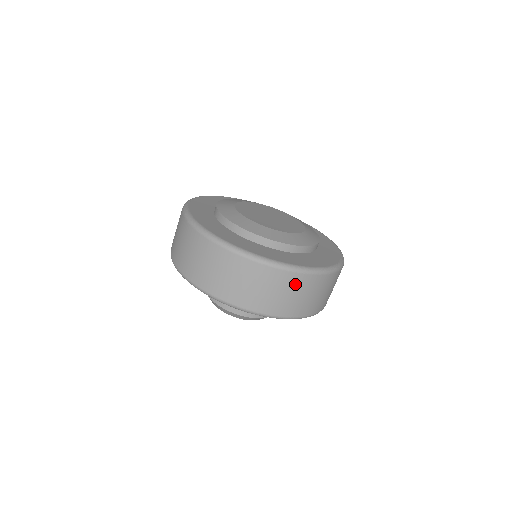
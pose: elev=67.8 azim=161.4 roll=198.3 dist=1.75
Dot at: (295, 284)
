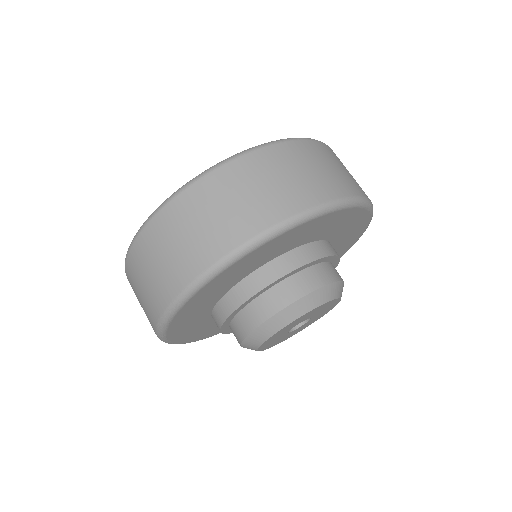
Dot at: (314, 153)
